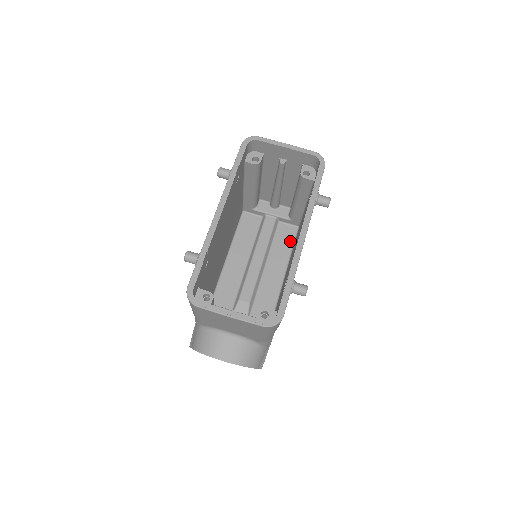
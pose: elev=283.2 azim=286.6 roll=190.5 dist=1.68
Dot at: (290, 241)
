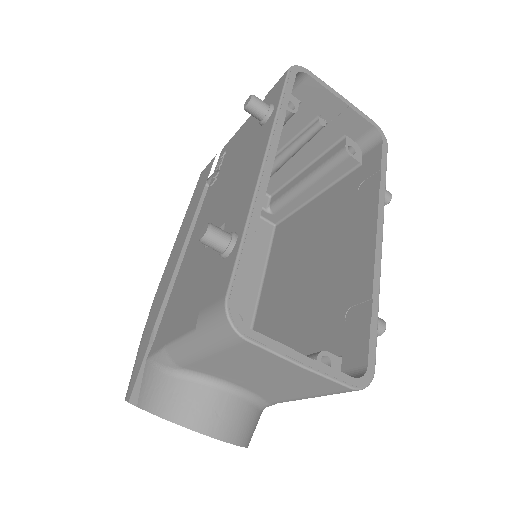
Dot at: (265, 243)
